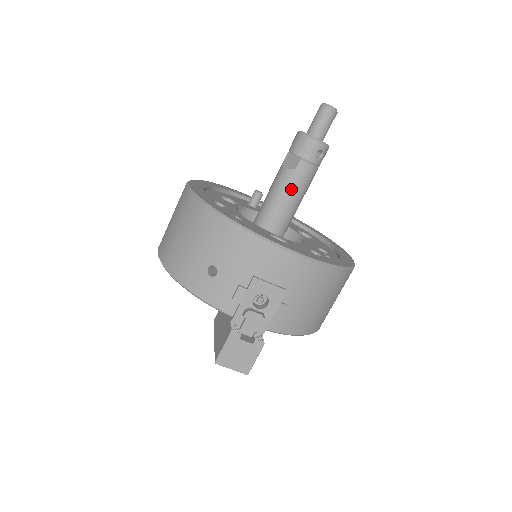
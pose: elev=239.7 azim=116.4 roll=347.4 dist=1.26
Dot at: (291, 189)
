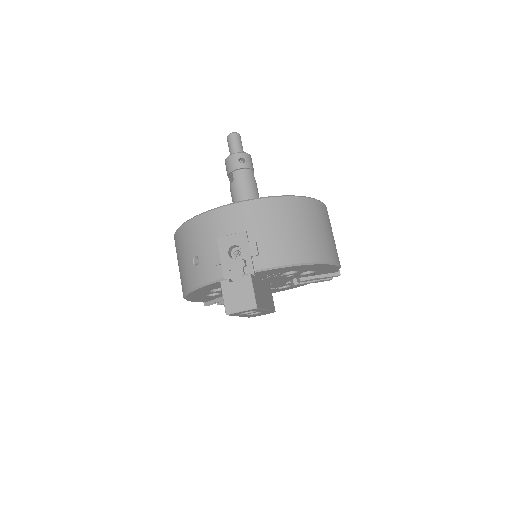
Dot at: (240, 193)
